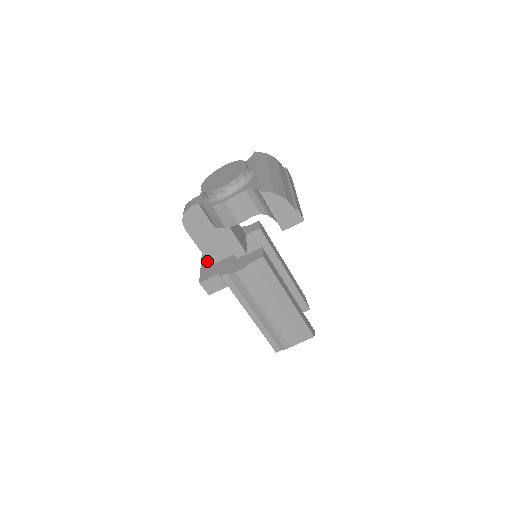
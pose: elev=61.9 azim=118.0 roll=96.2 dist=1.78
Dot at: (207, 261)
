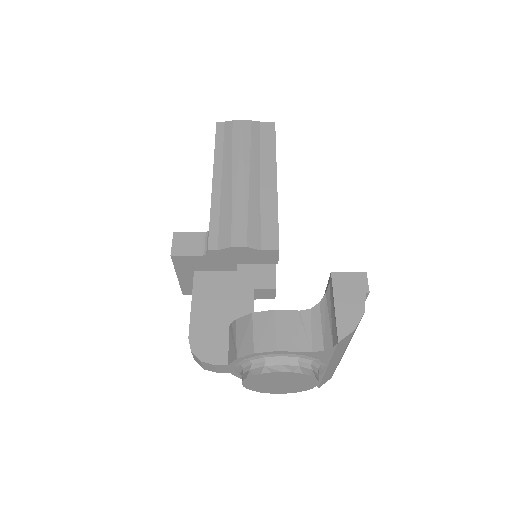
Dot at: (188, 276)
